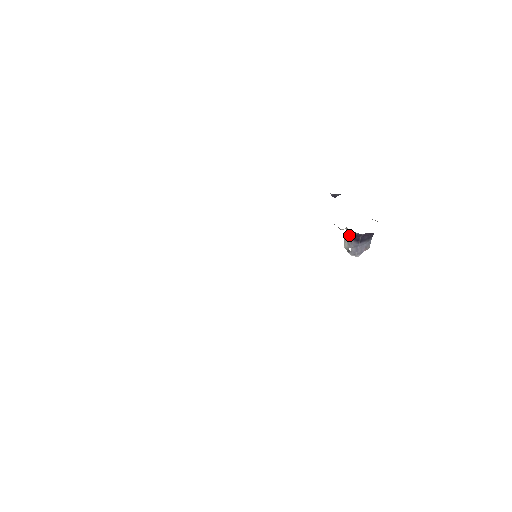
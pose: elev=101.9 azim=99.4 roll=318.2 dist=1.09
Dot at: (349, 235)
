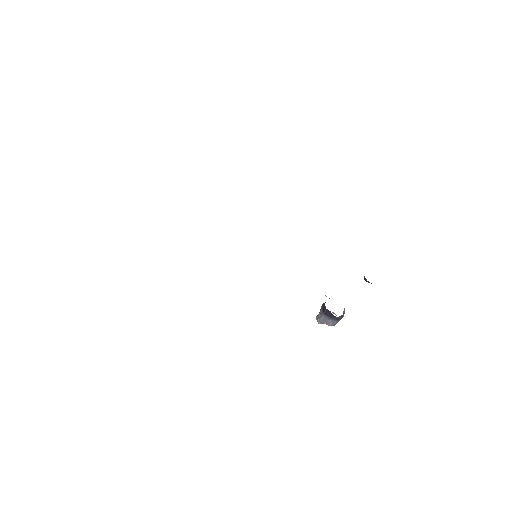
Dot at: (324, 303)
